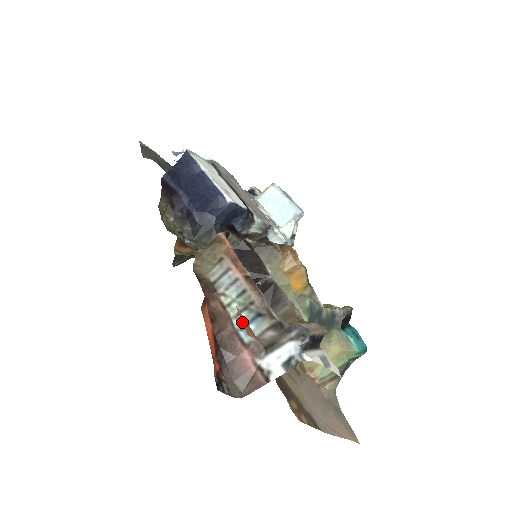
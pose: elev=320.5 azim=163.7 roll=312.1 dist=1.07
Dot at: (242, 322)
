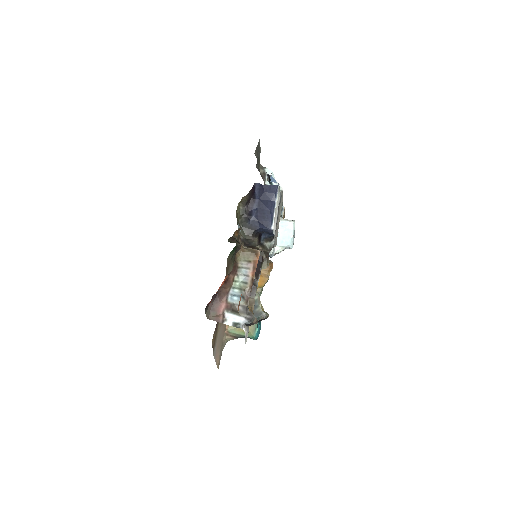
Dot at: (240, 300)
